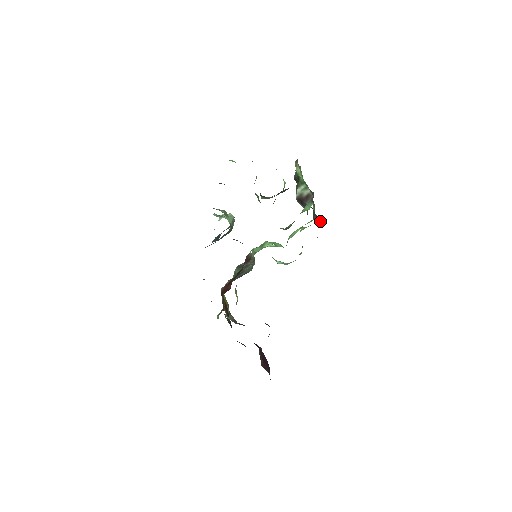
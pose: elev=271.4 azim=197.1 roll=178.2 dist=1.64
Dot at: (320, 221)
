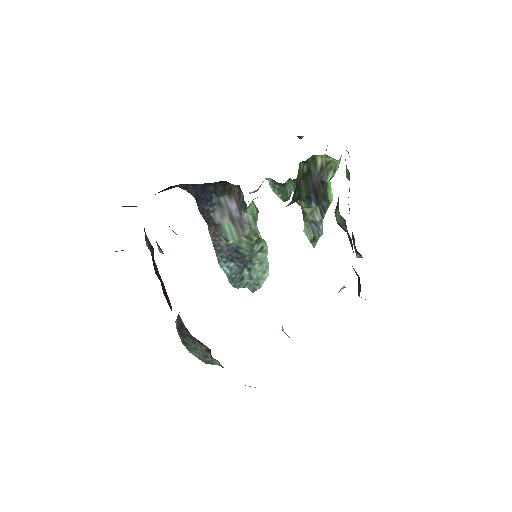
Dot at: (360, 289)
